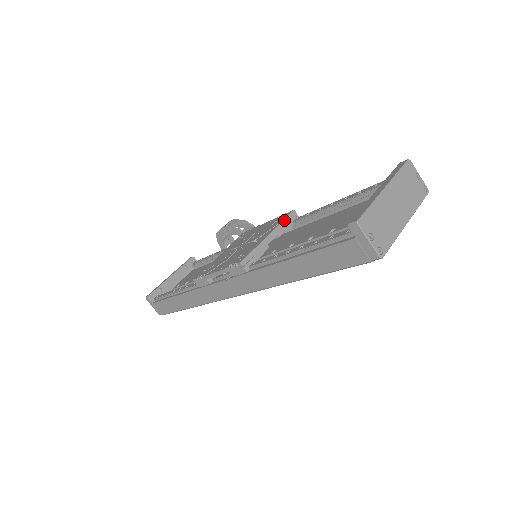
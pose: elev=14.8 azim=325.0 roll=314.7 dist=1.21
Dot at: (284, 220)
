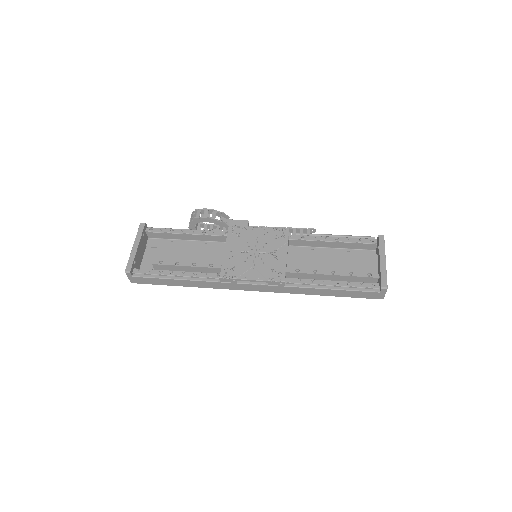
Dot at: (288, 240)
